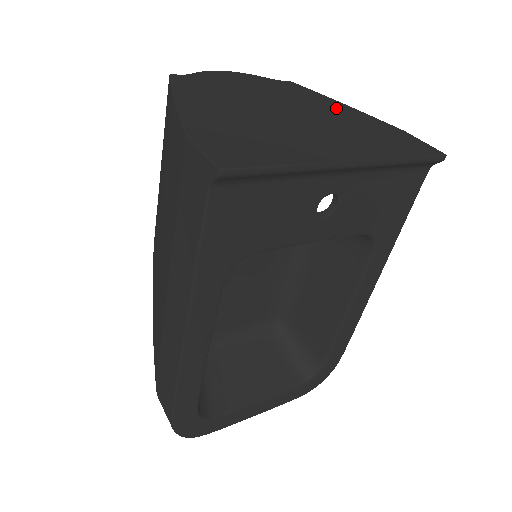
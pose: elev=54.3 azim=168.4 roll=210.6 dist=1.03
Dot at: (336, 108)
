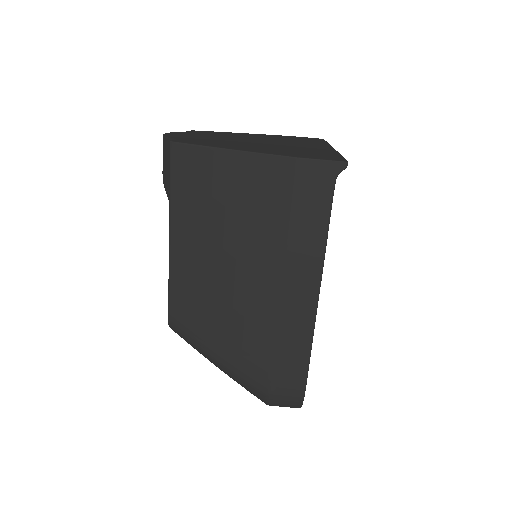
Dot at: (250, 135)
